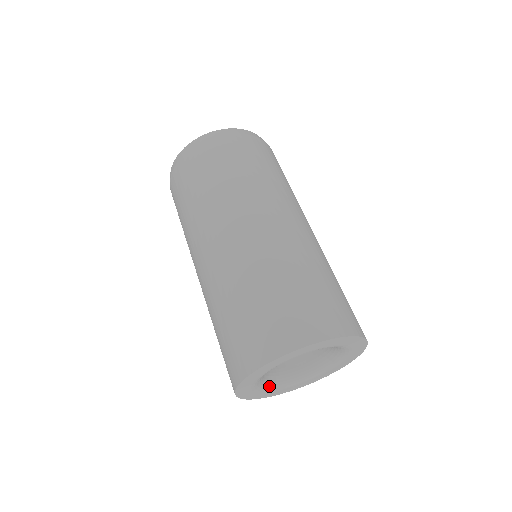
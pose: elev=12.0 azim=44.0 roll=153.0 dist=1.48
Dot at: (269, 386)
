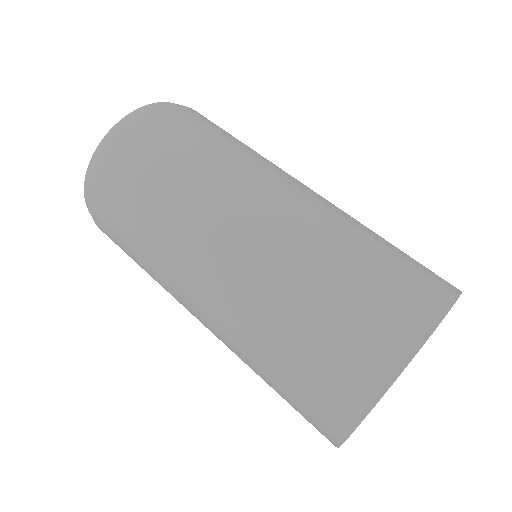
Dot at: occluded
